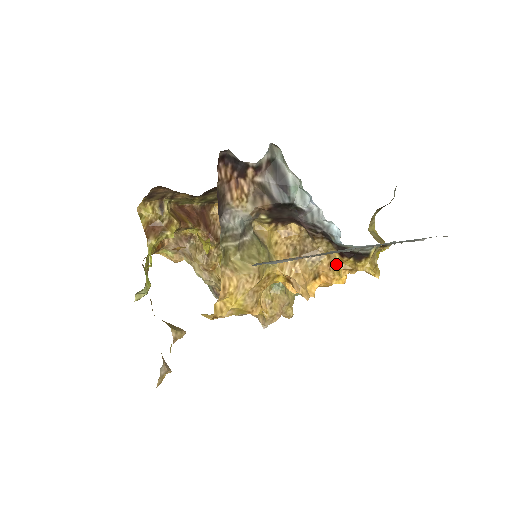
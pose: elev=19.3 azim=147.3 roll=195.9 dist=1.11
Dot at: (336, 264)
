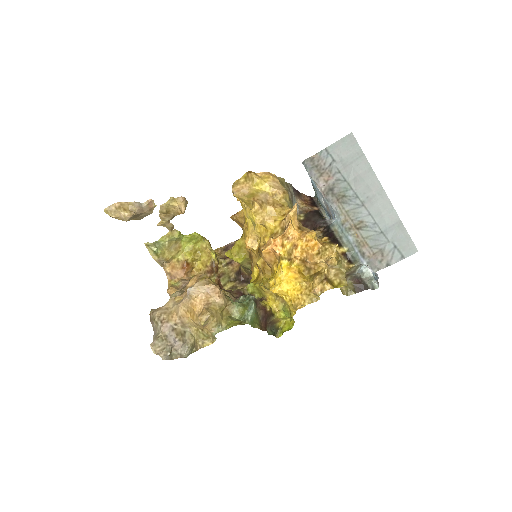
Dot at: occluded
